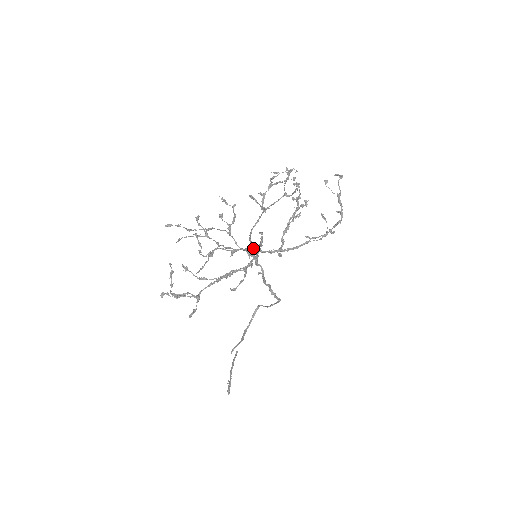
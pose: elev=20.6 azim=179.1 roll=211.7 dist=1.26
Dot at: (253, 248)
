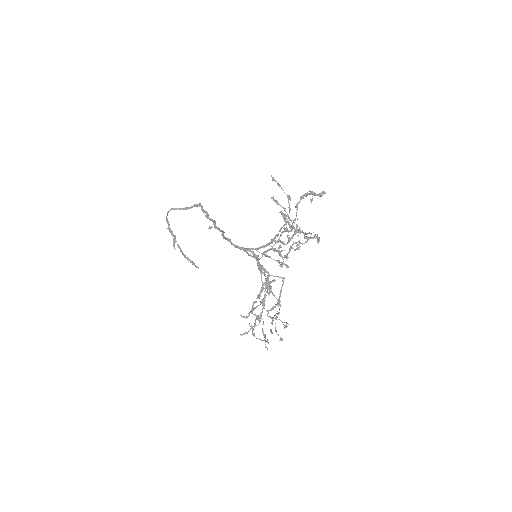
Dot at: (244, 251)
